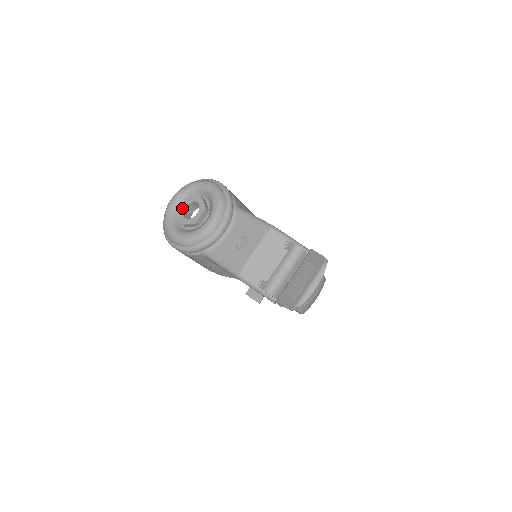
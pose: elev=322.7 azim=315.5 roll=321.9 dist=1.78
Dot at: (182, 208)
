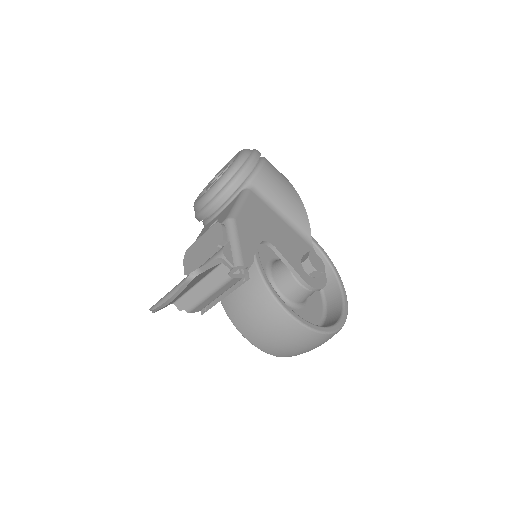
Dot at: (219, 173)
